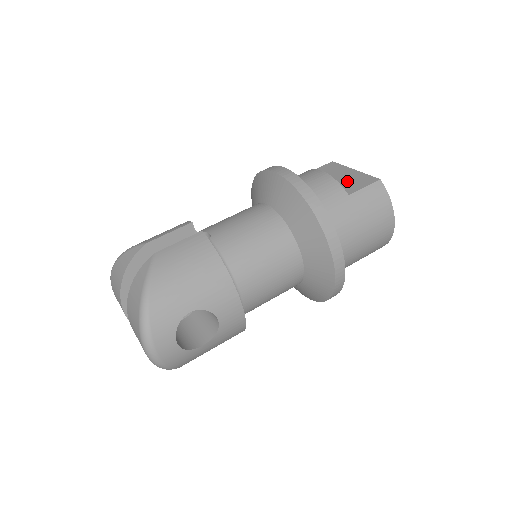
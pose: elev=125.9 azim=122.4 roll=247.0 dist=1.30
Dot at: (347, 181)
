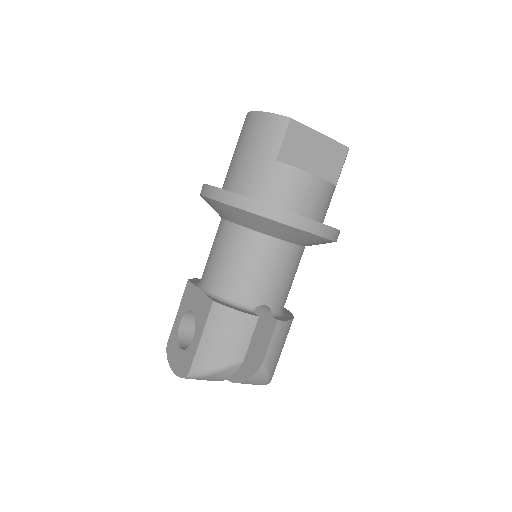
Dot at: (325, 161)
